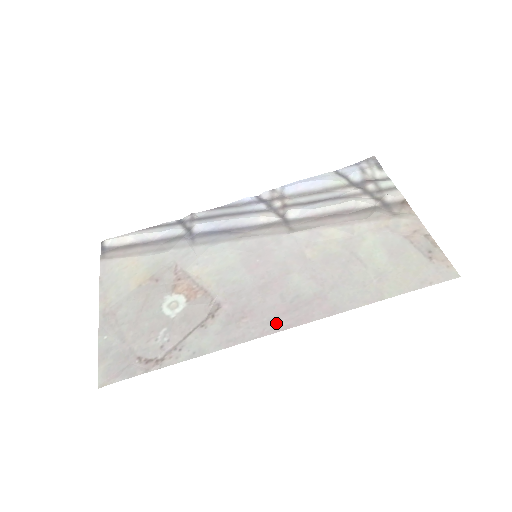
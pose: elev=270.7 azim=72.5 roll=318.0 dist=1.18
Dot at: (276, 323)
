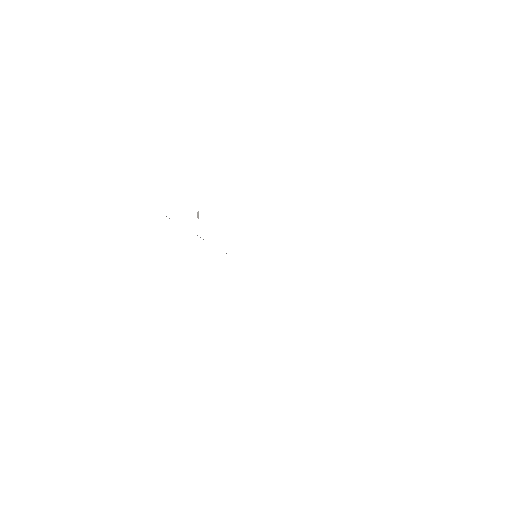
Dot at: occluded
